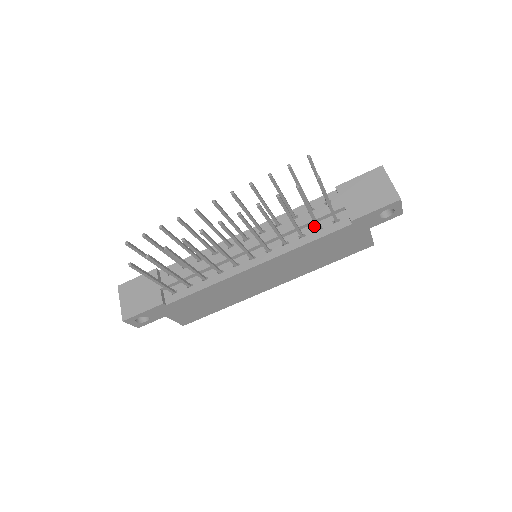
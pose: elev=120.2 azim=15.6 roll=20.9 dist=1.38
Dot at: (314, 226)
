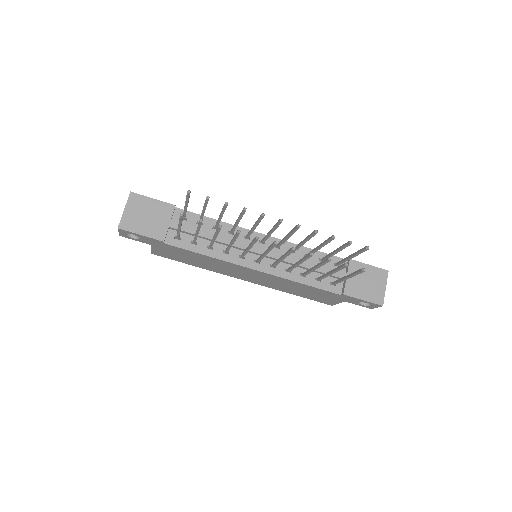
Dot at: (316, 275)
